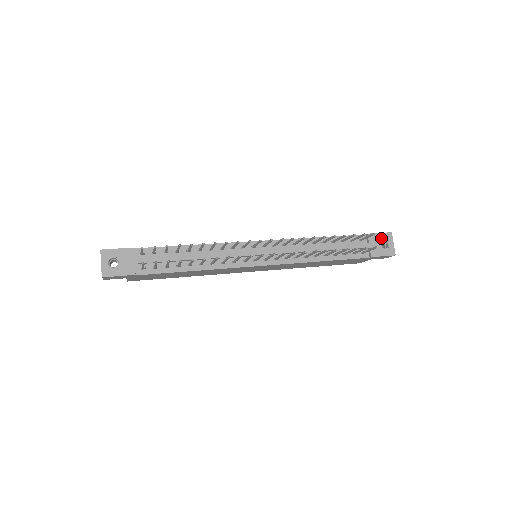
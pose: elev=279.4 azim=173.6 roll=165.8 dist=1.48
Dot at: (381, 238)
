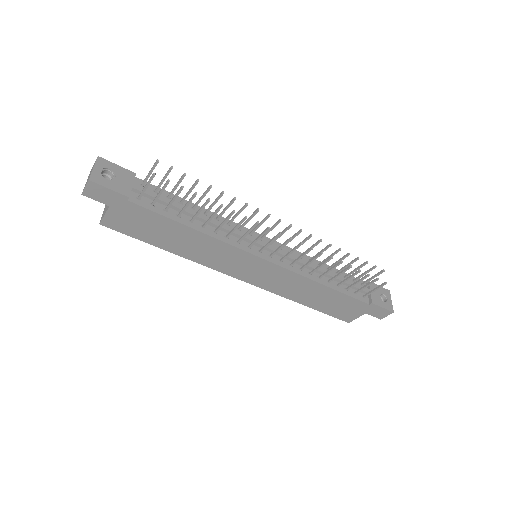
Dot at: (381, 291)
